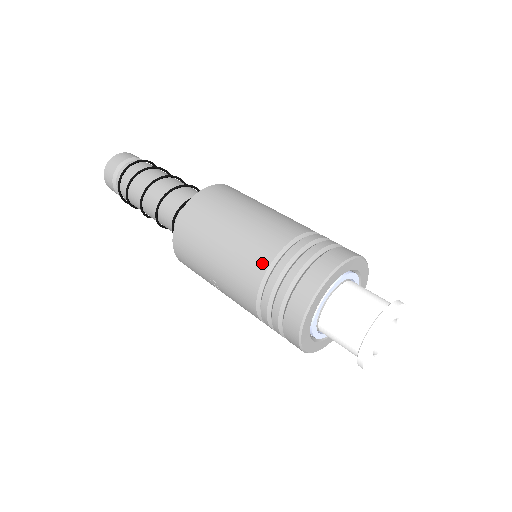
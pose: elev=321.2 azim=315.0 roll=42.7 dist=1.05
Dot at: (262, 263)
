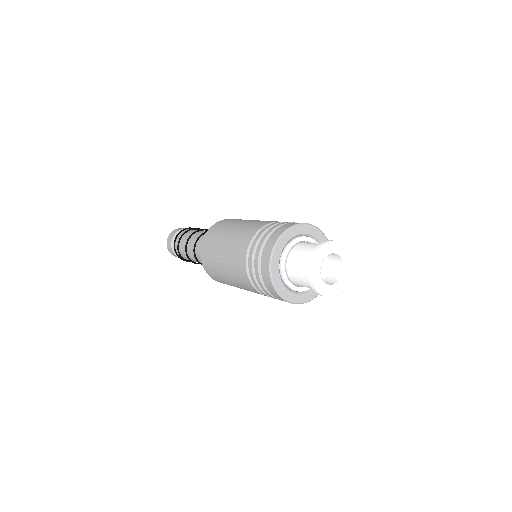
Dot at: (259, 226)
